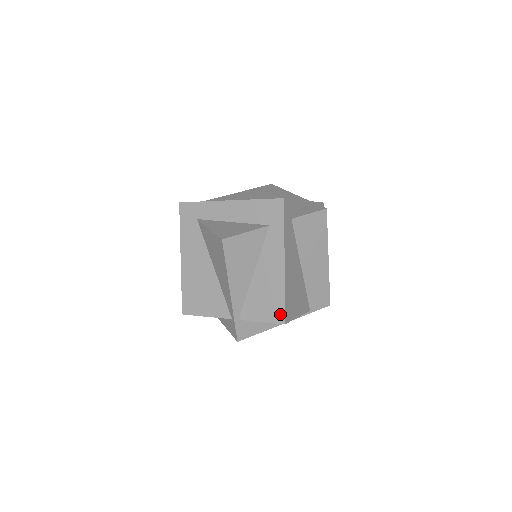
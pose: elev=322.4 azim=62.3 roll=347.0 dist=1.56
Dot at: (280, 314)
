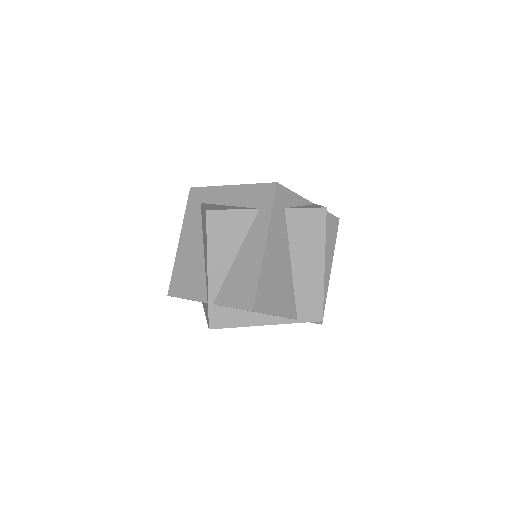
Dot at: (251, 300)
